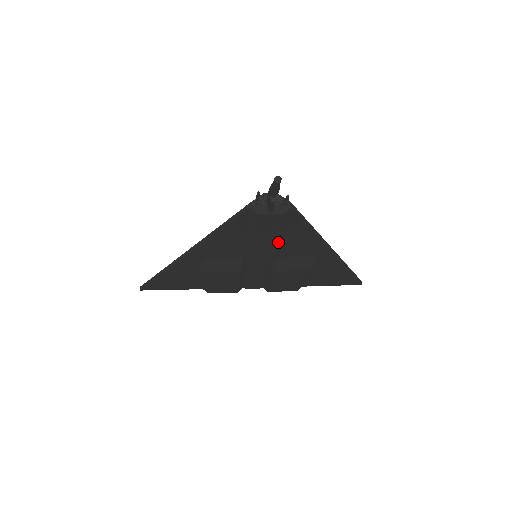
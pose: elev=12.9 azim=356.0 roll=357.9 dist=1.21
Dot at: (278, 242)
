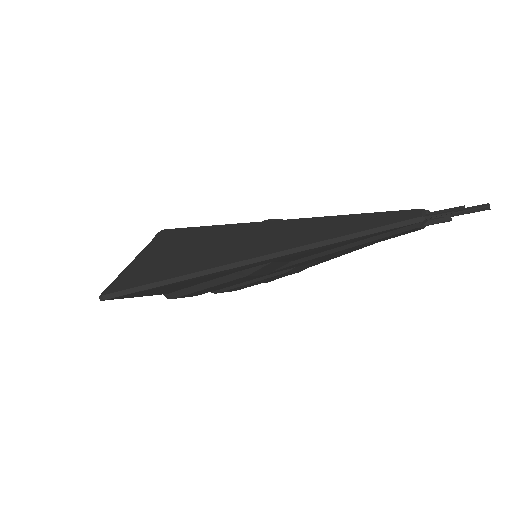
Dot at: (353, 249)
